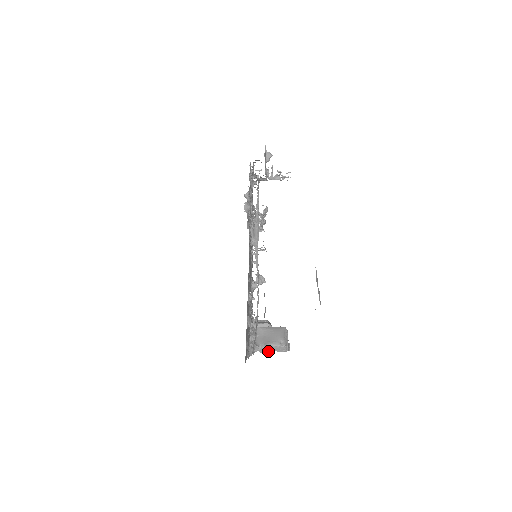
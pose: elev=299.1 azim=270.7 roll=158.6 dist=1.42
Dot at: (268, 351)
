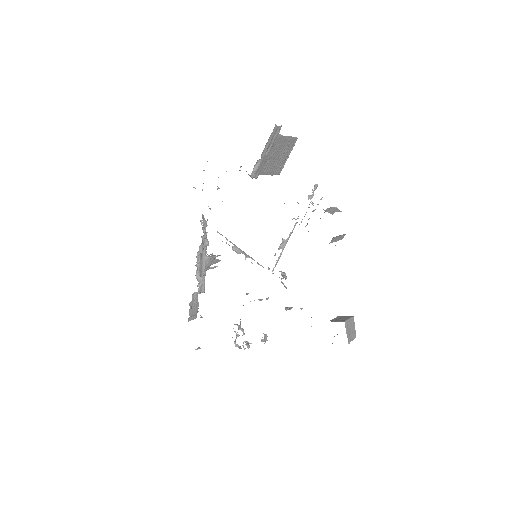
Dot at: occluded
